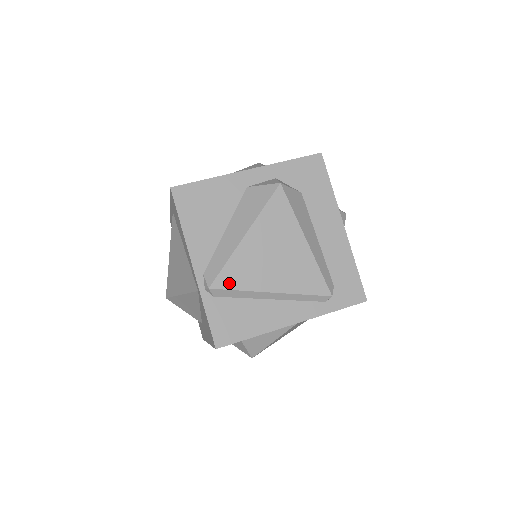
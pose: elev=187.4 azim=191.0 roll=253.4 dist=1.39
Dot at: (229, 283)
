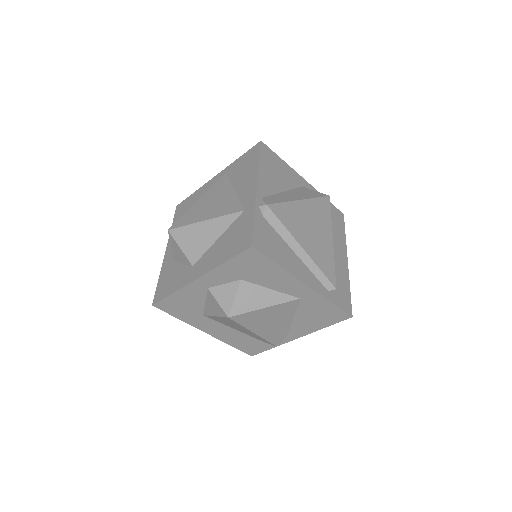
Dot at: (280, 215)
